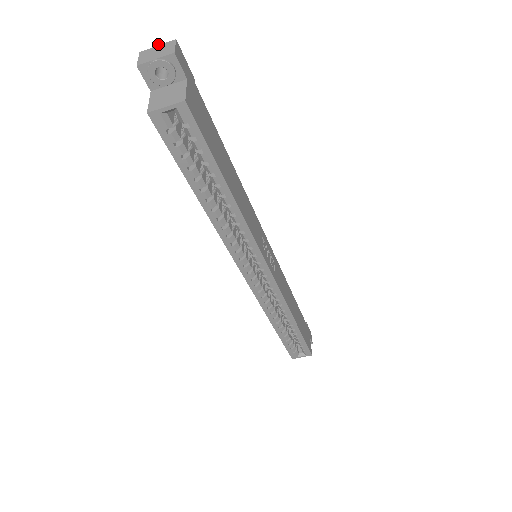
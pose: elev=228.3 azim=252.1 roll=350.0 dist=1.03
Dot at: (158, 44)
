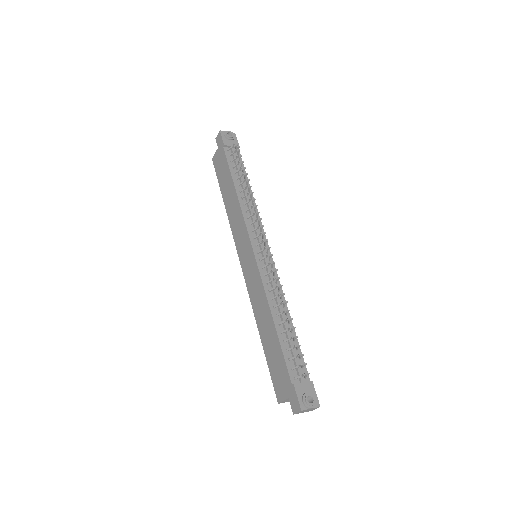
Dot at: occluded
